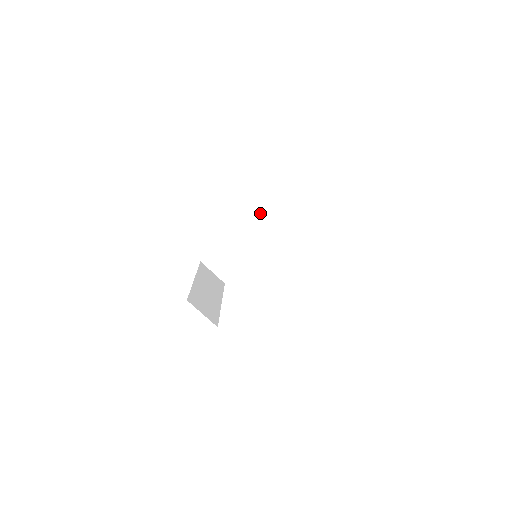
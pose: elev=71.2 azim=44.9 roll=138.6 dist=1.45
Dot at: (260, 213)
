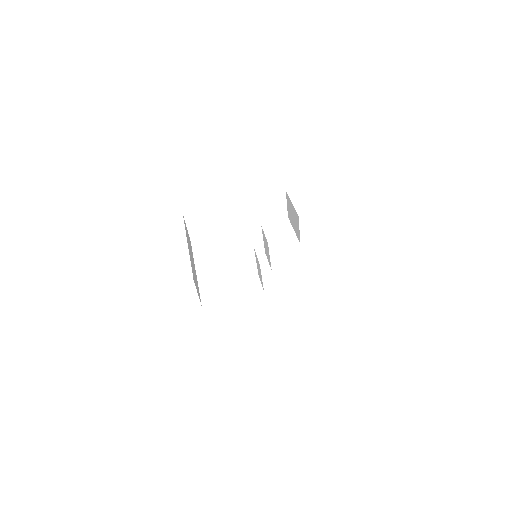
Dot at: (260, 202)
